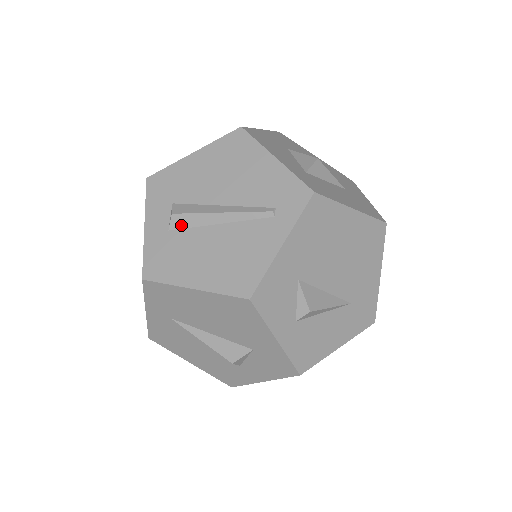
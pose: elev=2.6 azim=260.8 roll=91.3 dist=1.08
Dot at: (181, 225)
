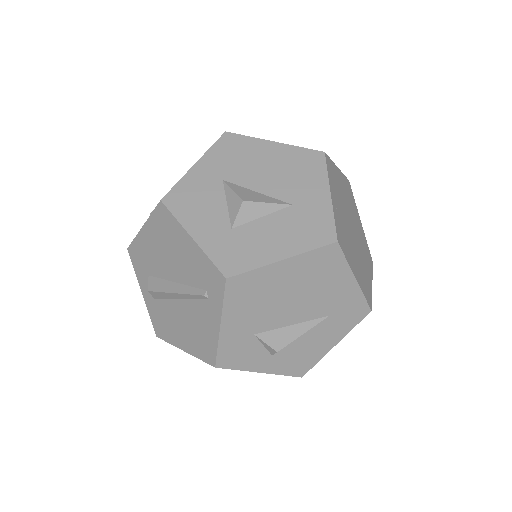
Dot at: (159, 297)
